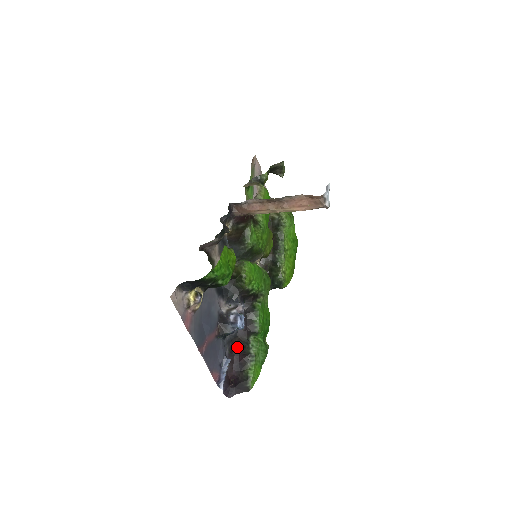
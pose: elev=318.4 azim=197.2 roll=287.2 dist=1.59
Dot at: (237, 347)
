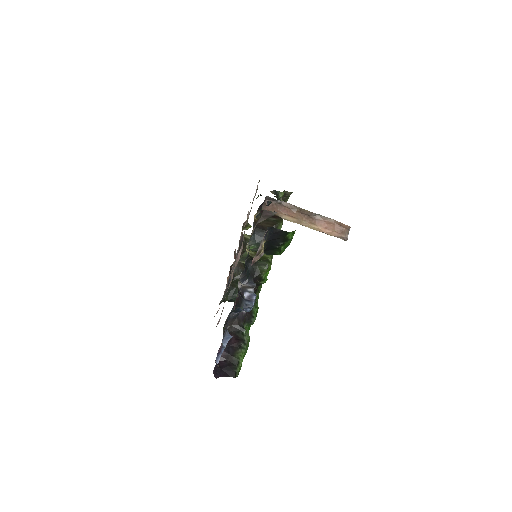
Dot at: (229, 330)
